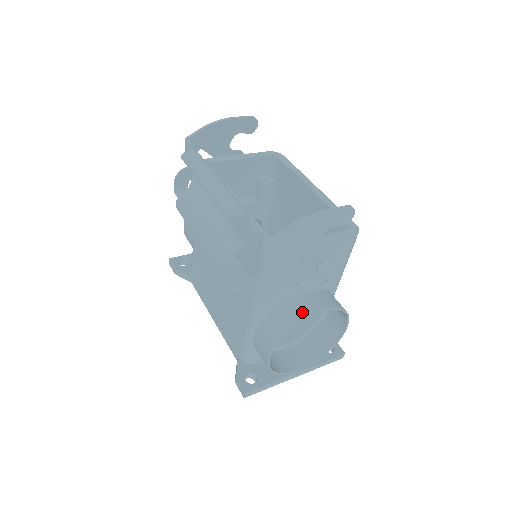
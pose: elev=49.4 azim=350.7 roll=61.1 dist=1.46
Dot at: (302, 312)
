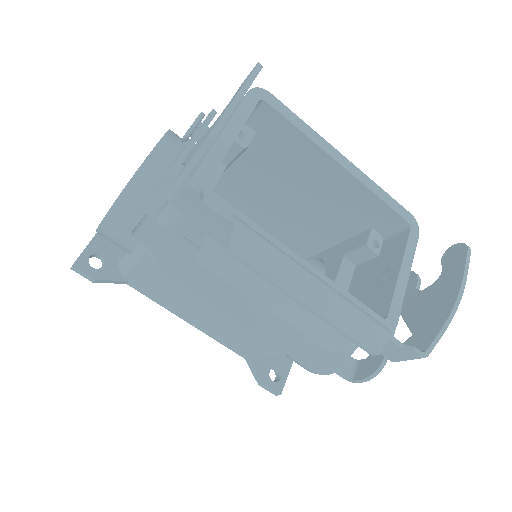
Dot at: occluded
